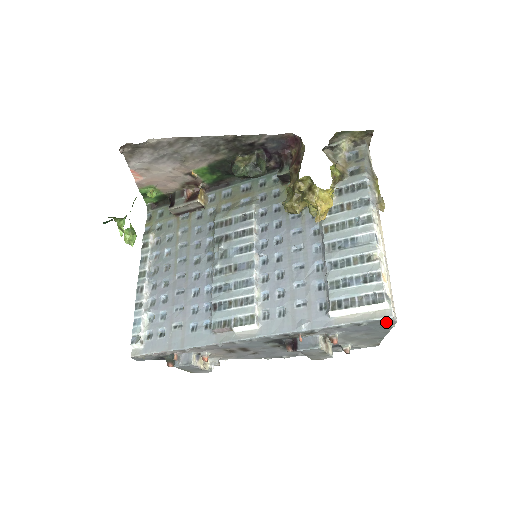
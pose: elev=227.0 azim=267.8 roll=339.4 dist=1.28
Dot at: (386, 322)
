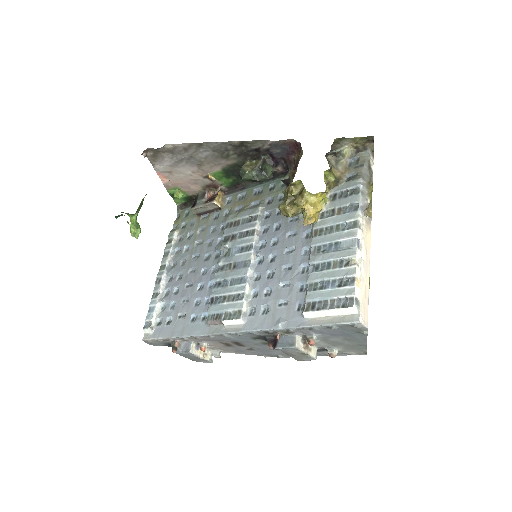
Dot at: (356, 327)
